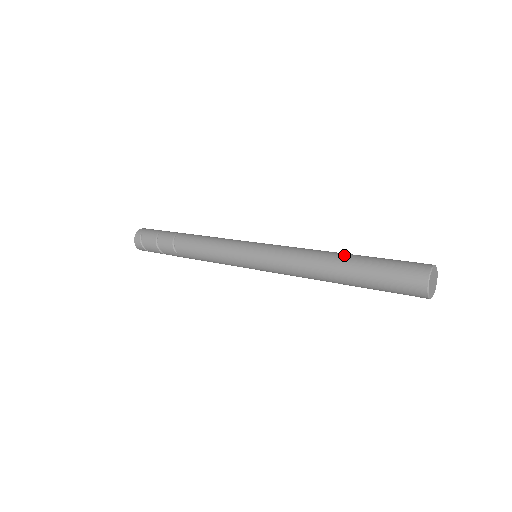
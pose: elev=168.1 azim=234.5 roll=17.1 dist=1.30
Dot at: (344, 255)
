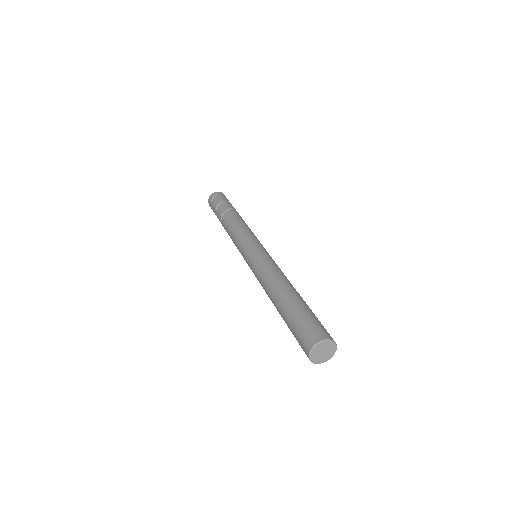
Dot at: (295, 292)
